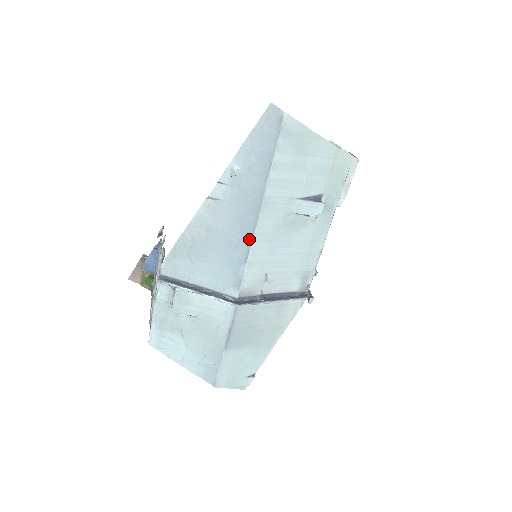
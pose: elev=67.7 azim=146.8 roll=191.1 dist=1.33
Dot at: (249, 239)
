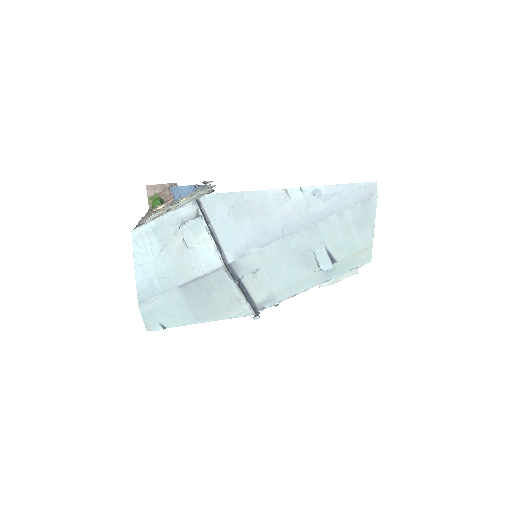
Dot at: (279, 237)
